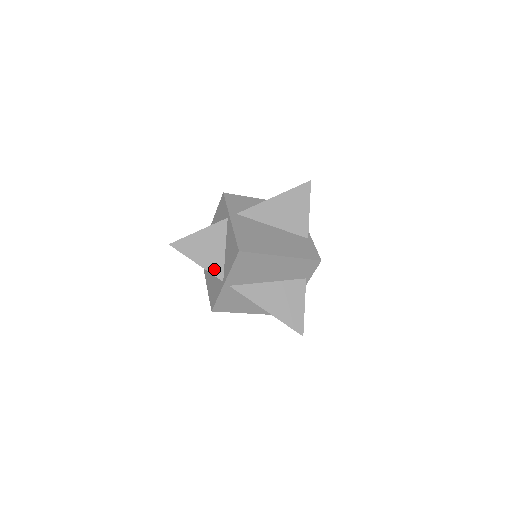
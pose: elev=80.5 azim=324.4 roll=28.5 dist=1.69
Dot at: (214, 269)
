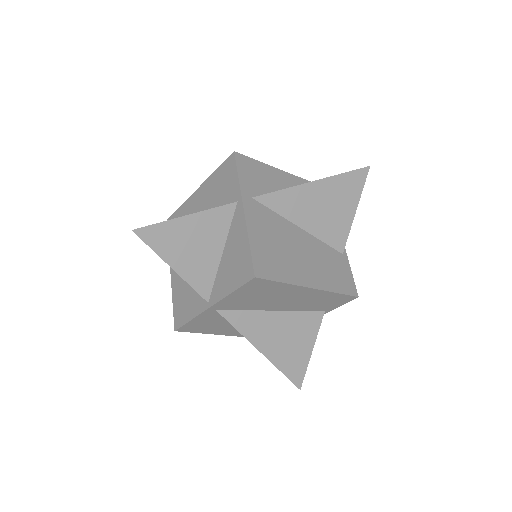
Dot at: (198, 281)
